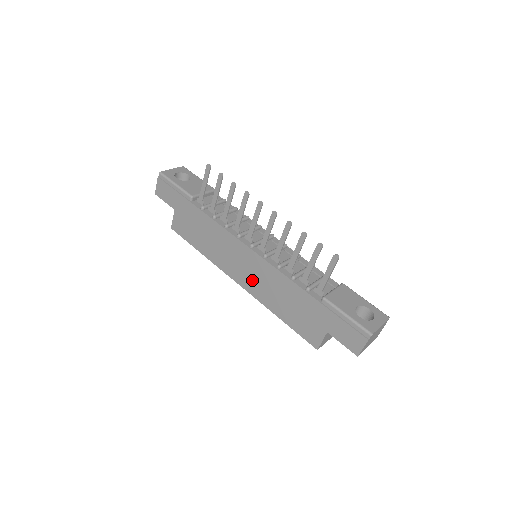
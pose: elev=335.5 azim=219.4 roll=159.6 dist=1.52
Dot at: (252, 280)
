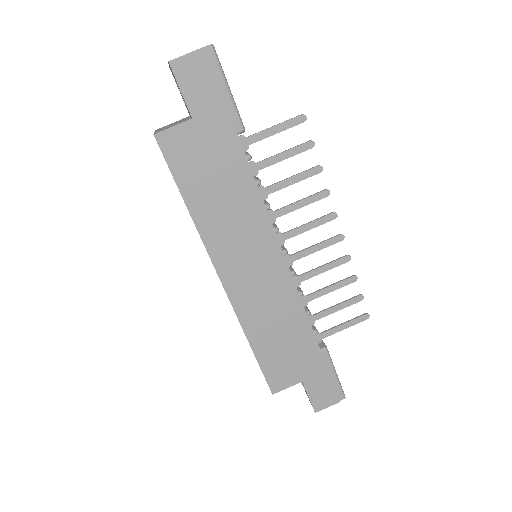
Dot at: (251, 290)
